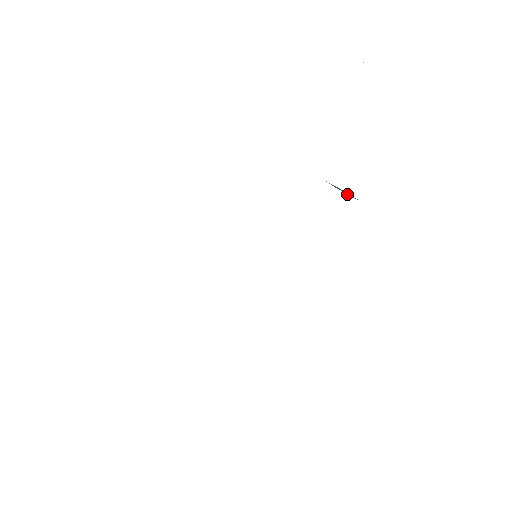
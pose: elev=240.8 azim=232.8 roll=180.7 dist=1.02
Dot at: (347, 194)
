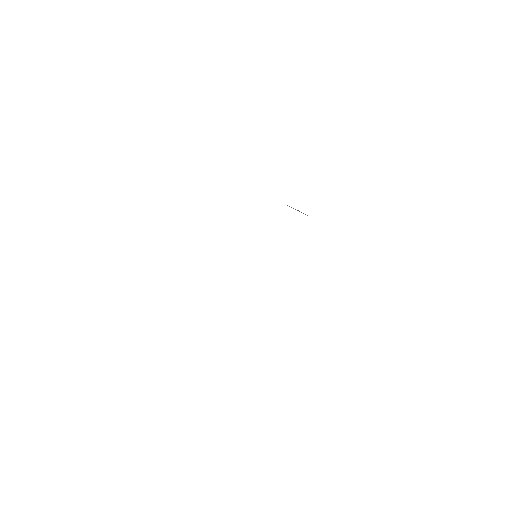
Dot at: occluded
